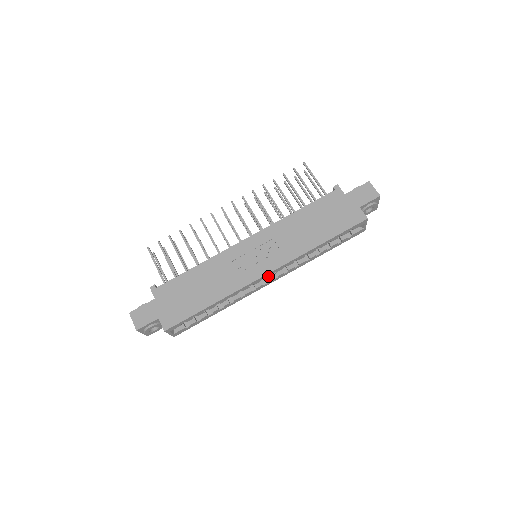
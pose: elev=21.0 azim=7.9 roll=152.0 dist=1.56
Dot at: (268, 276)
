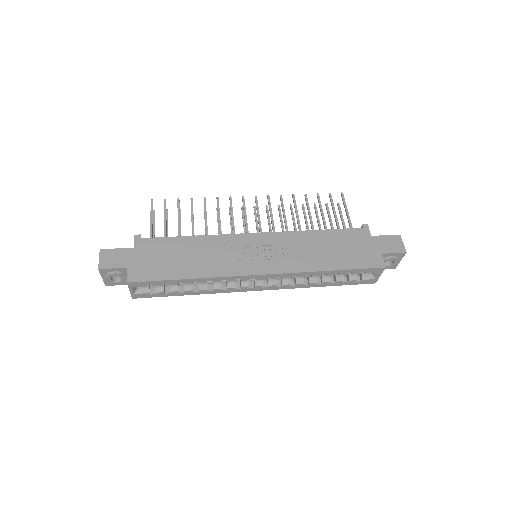
Dot at: (260, 278)
